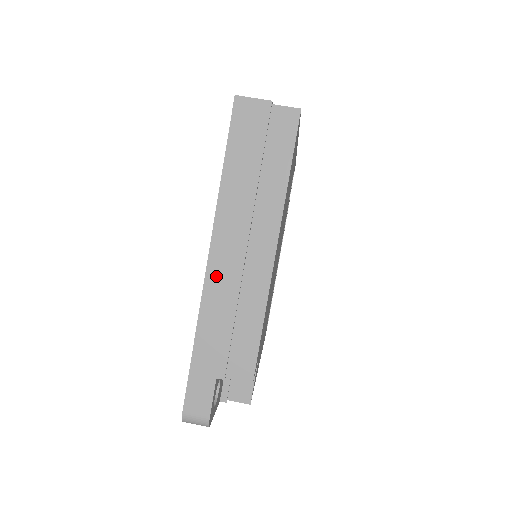
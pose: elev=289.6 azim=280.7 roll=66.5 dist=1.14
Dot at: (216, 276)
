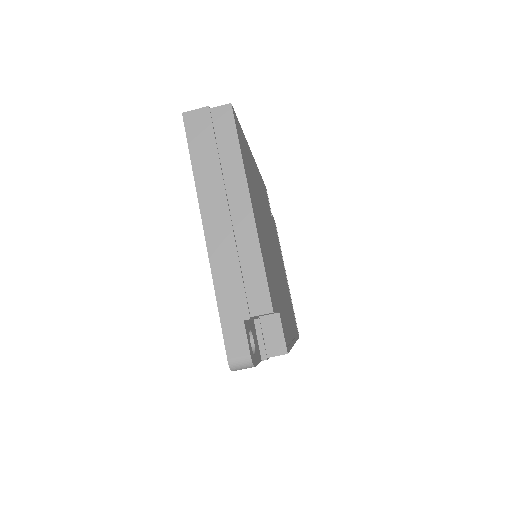
Dot at: (214, 242)
